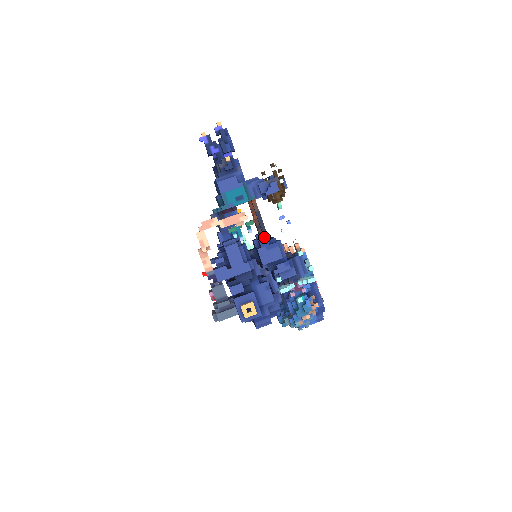
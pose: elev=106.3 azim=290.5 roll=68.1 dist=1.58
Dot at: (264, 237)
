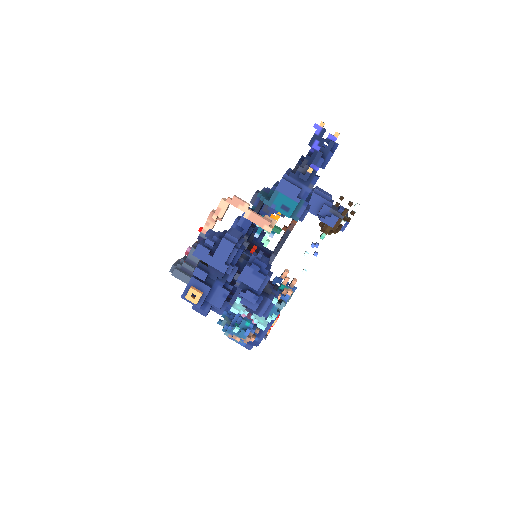
Dot at: (262, 262)
